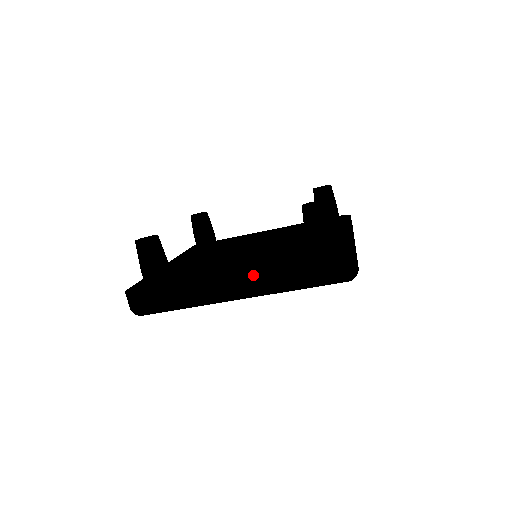
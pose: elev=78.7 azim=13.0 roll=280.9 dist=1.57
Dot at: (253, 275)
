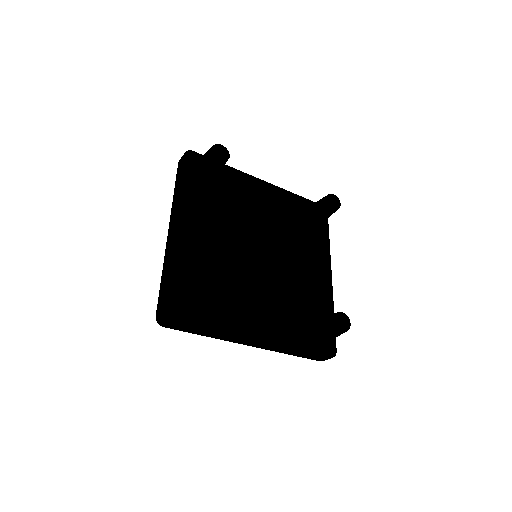
Dot at: (271, 346)
